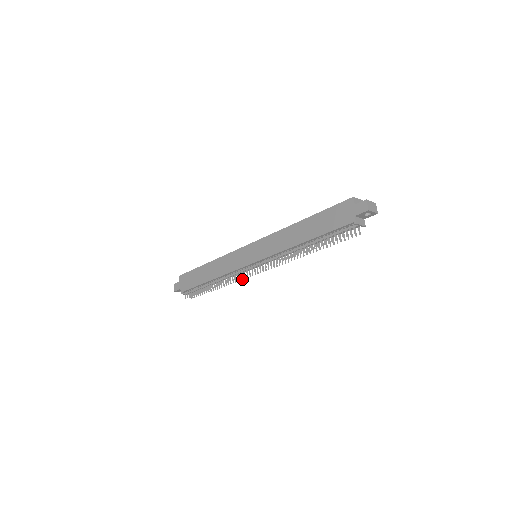
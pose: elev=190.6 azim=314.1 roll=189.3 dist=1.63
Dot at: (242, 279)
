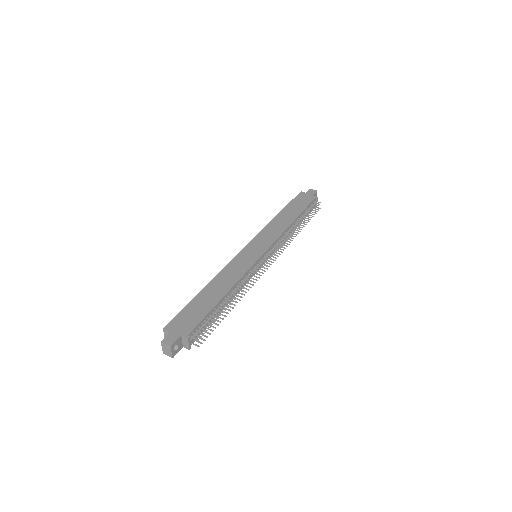
Dot at: (257, 280)
